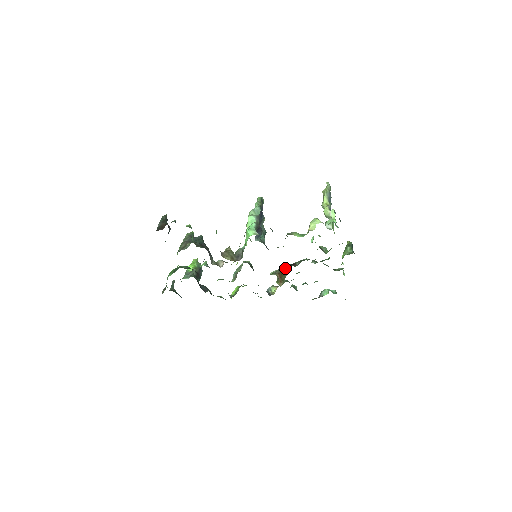
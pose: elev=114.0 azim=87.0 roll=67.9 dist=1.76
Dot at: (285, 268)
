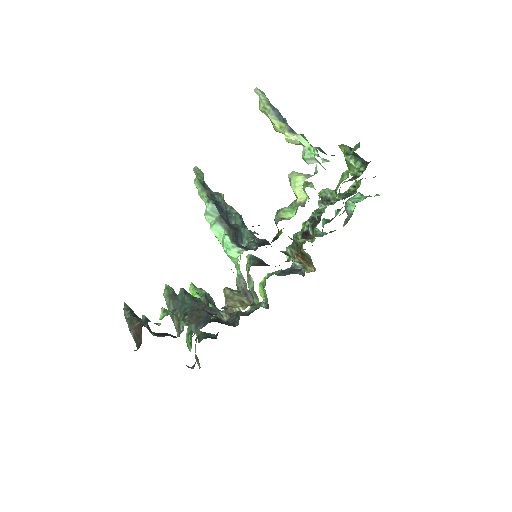
Dot at: occluded
